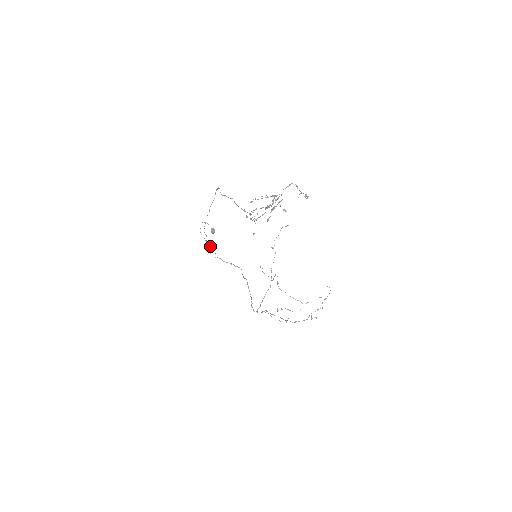
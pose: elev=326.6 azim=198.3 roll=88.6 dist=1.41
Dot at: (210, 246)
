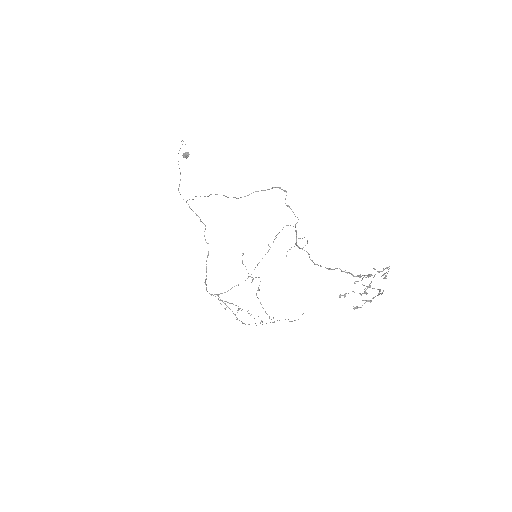
Dot at: occluded
